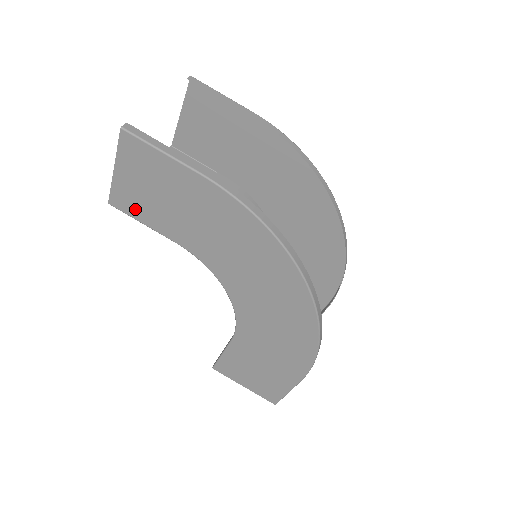
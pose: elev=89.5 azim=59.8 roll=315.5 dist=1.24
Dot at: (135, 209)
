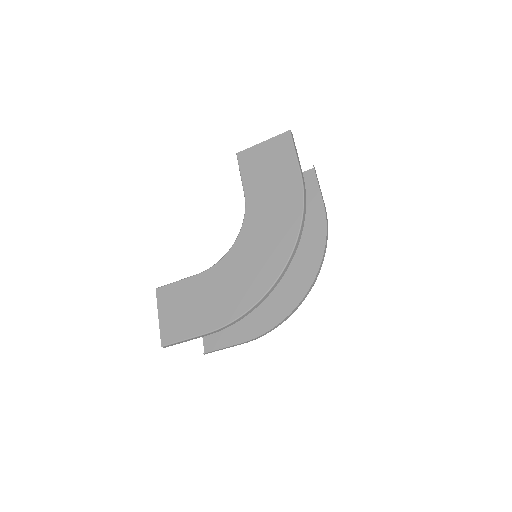
Dot at: (247, 165)
